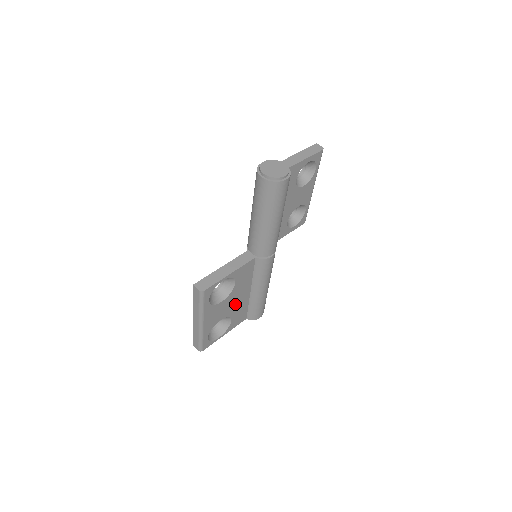
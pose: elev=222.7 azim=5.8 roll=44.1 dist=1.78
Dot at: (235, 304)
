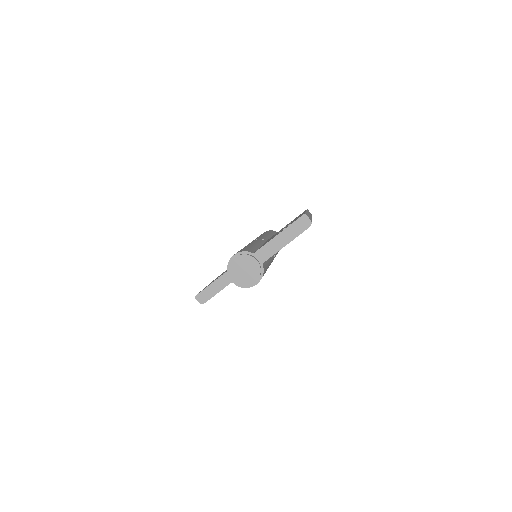
Dot at: occluded
